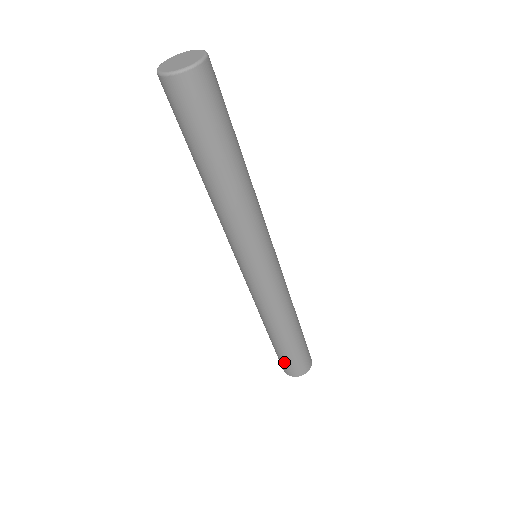
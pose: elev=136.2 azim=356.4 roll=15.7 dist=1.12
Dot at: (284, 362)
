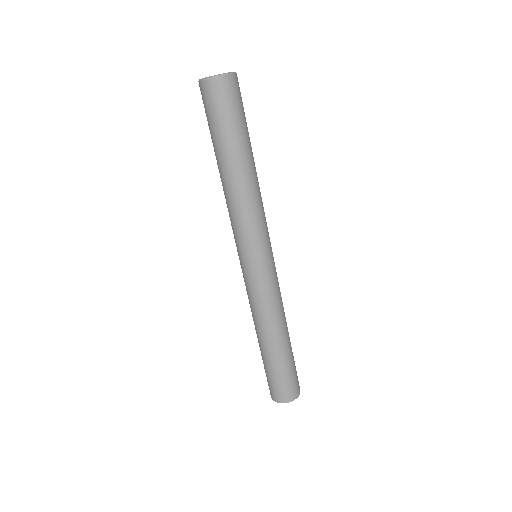
Dot at: (268, 379)
